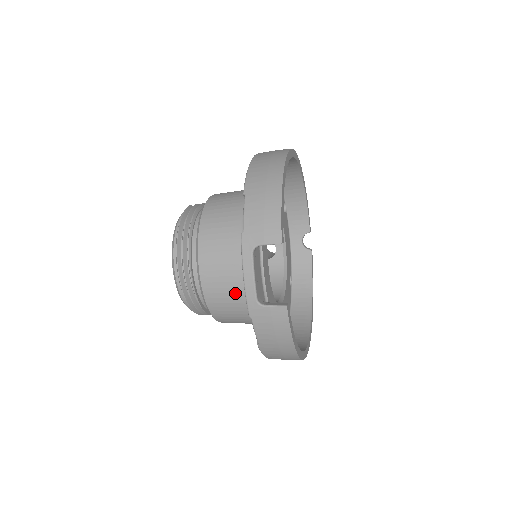
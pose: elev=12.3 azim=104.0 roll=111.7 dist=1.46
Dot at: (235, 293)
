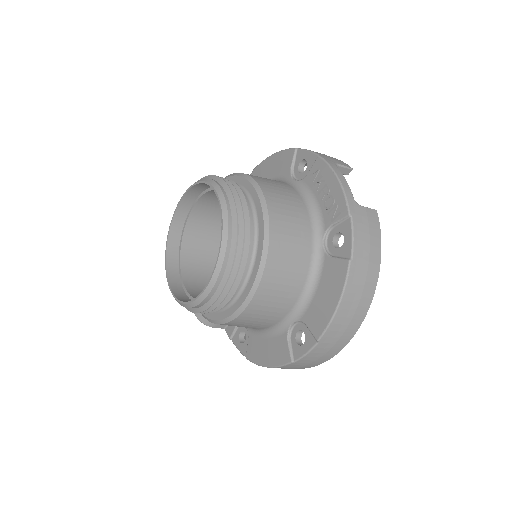
Dot at: (301, 224)
